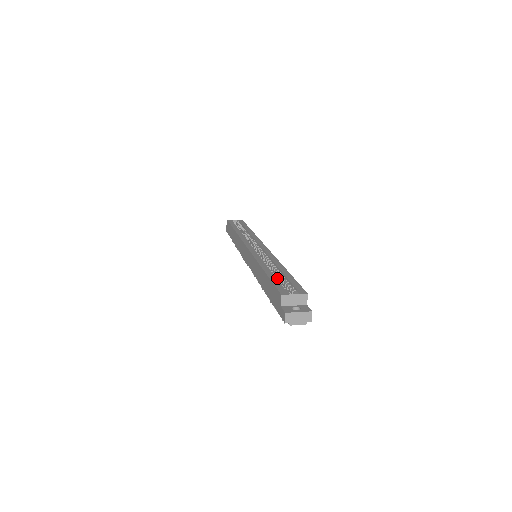
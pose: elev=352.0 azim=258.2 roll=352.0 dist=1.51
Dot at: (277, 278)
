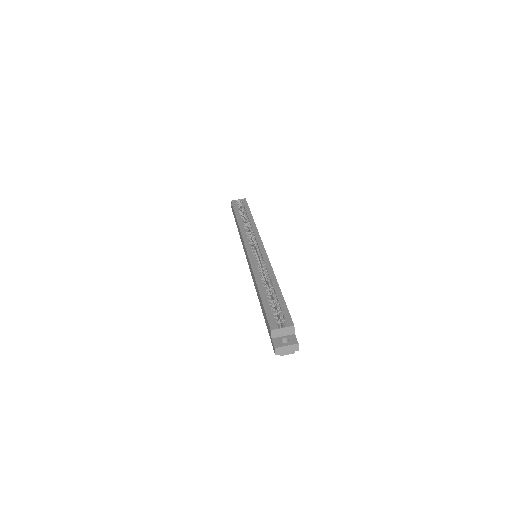
Dot at: (270, 300)
